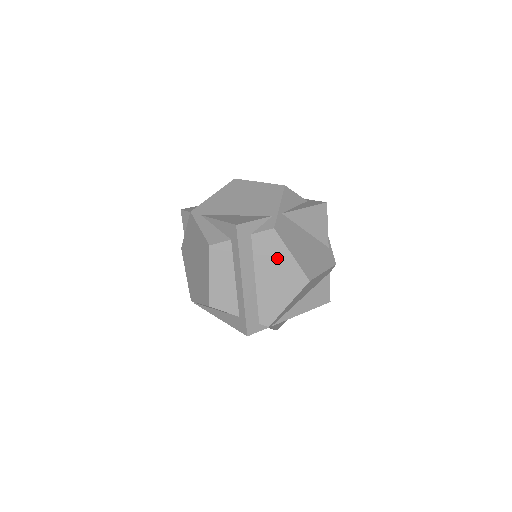
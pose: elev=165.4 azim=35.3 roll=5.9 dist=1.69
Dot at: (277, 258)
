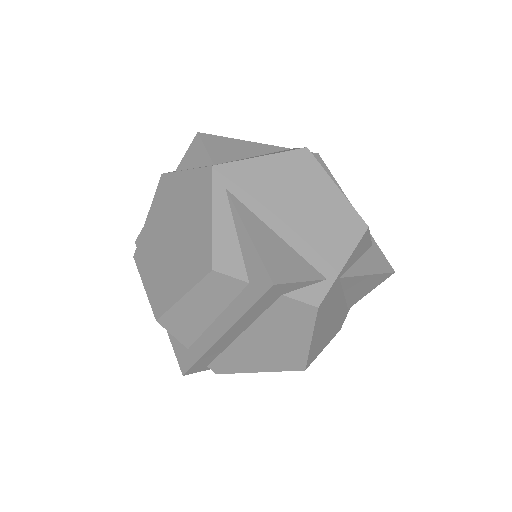
Dot at: (290, 333)
